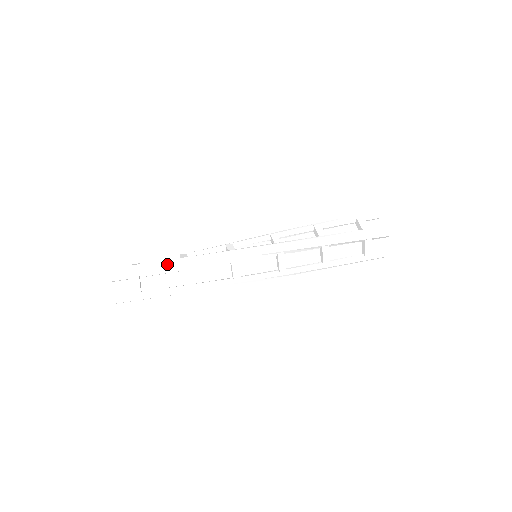
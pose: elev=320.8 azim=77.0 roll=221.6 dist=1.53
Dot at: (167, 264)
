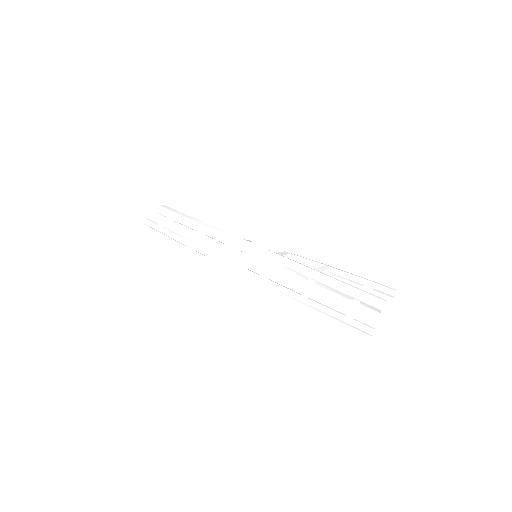
Dot at: (193, 220)
